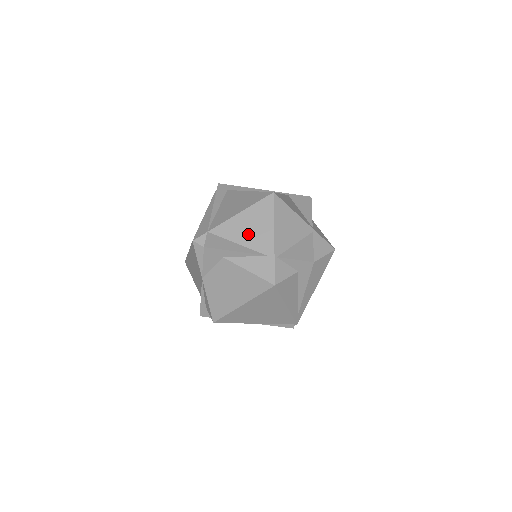
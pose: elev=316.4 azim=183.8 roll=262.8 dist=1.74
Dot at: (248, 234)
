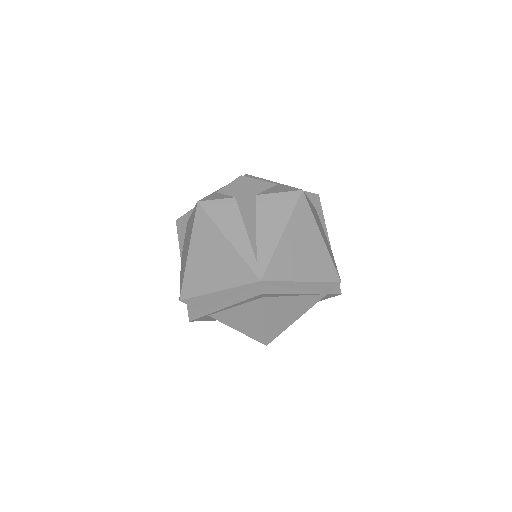
Dot at: occluded
